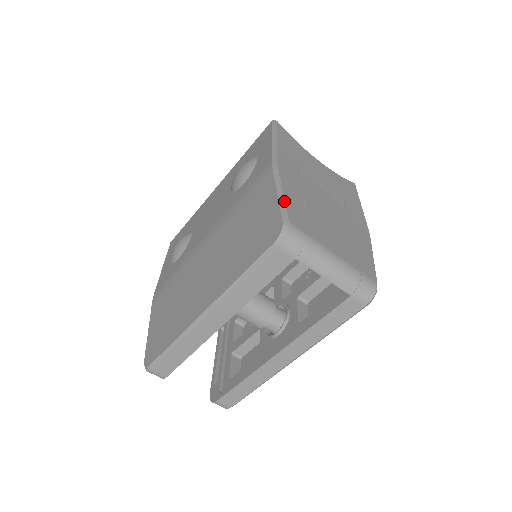
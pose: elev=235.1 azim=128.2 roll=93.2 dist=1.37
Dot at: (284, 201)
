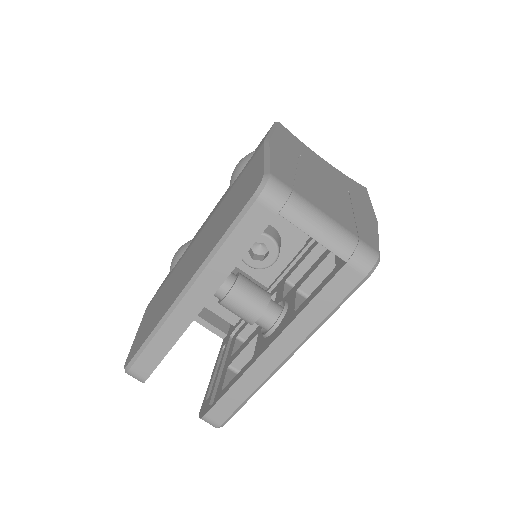
Dot at: (269, 161)
